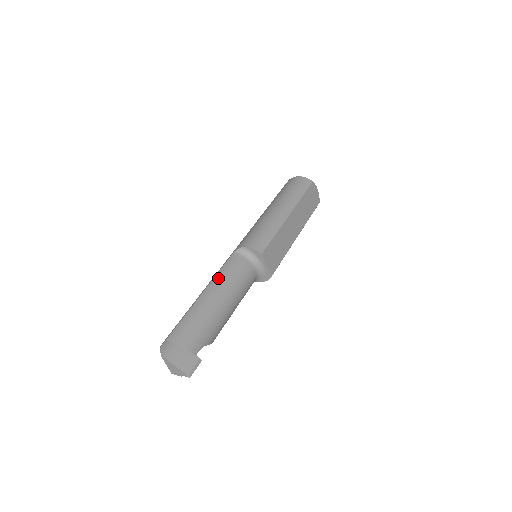
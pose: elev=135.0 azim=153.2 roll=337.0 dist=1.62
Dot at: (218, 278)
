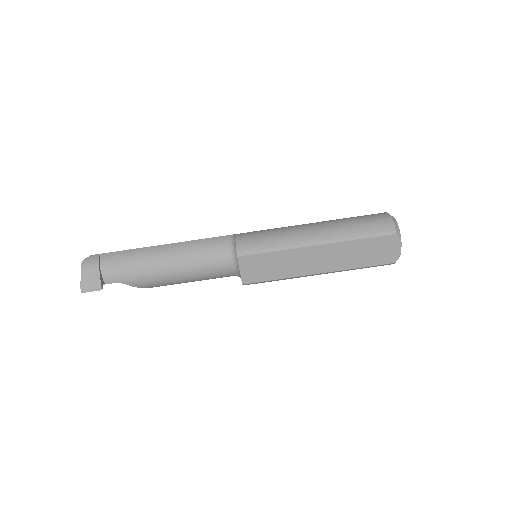
Dot at: (187, 244)
